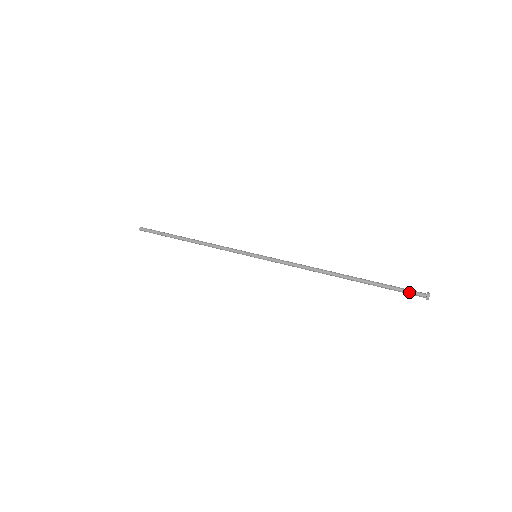
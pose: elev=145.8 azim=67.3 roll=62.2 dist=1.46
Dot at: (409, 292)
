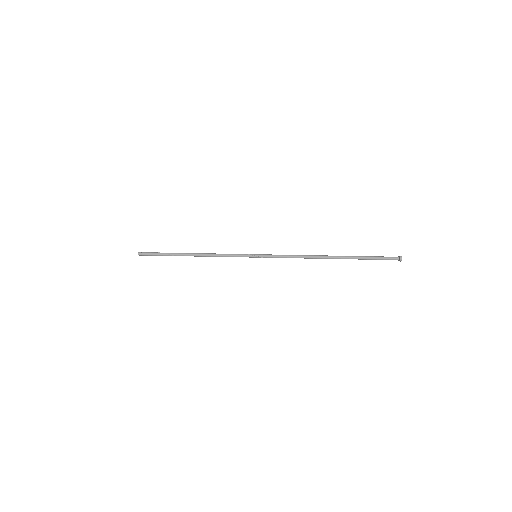
Dot at: (386, 257)
